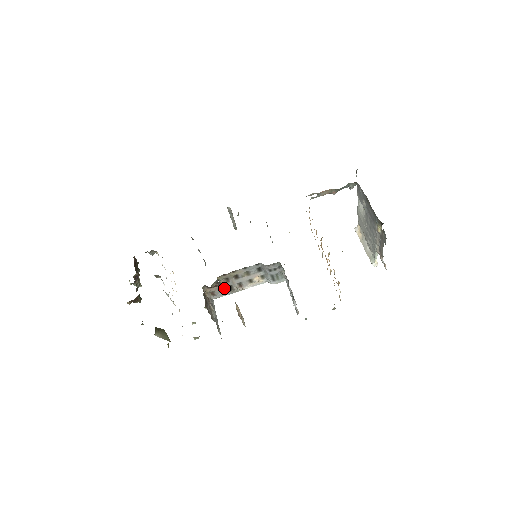
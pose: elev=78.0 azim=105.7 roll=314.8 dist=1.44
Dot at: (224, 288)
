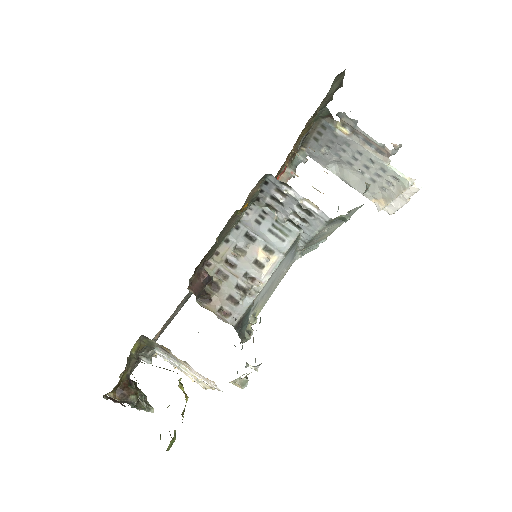
Dot at: (232, 294)
